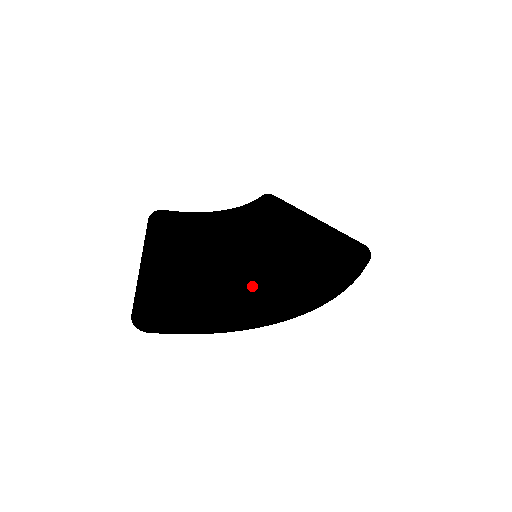
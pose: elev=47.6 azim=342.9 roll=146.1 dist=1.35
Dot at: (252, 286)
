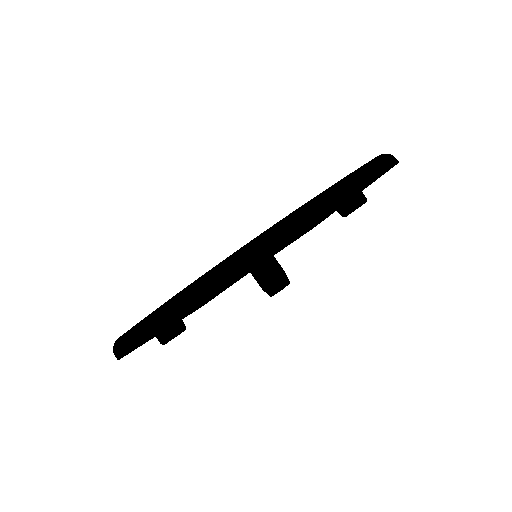
Dot at: occluded
